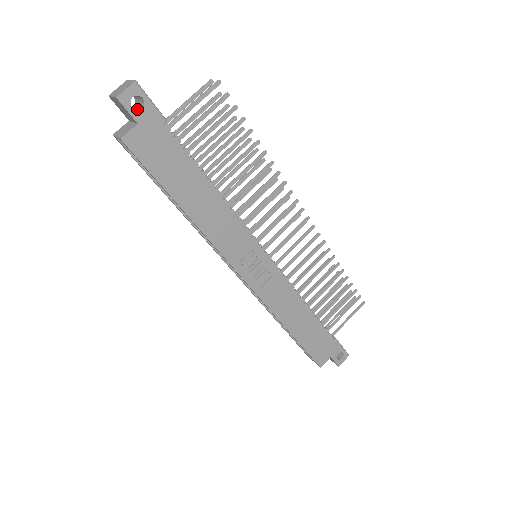
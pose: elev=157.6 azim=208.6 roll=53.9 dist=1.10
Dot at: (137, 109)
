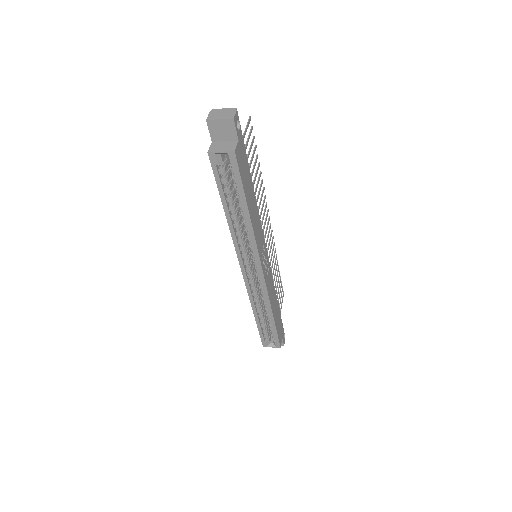
Dot at: occluded
